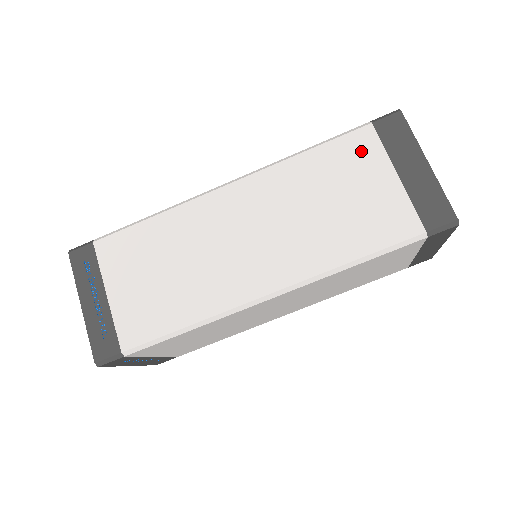
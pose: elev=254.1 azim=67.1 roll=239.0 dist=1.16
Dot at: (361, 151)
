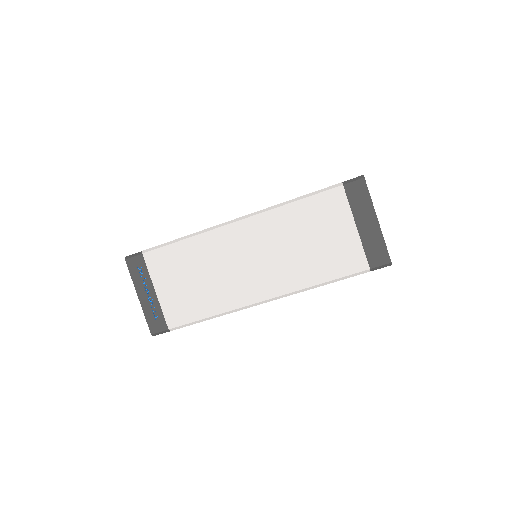
Dot at: (333, 206)
